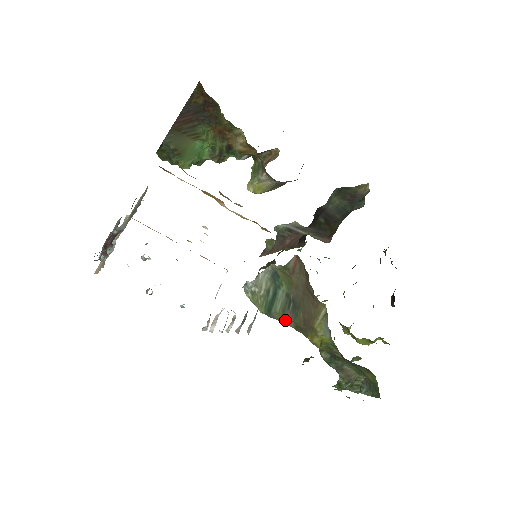
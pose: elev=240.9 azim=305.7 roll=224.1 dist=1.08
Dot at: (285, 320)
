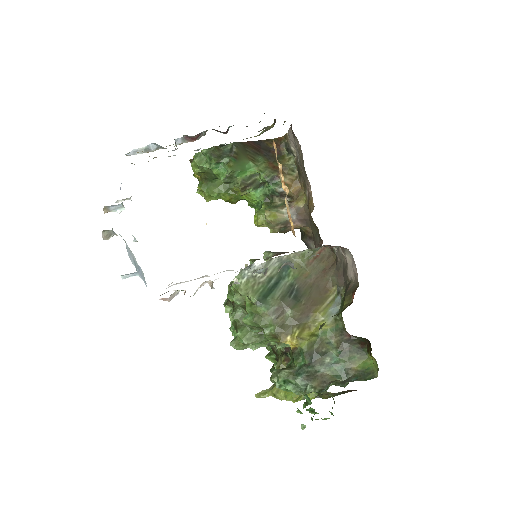
Dot at: (277, 311)
